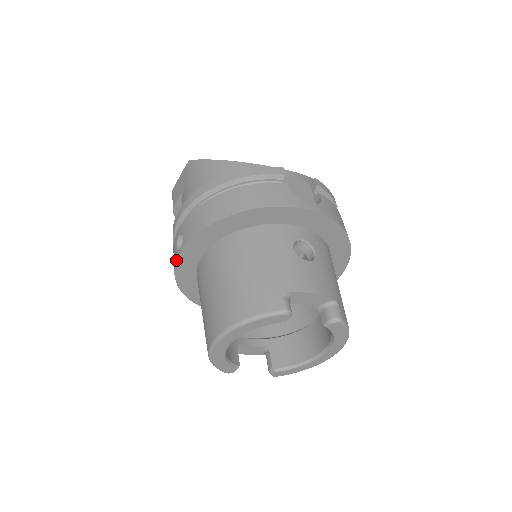
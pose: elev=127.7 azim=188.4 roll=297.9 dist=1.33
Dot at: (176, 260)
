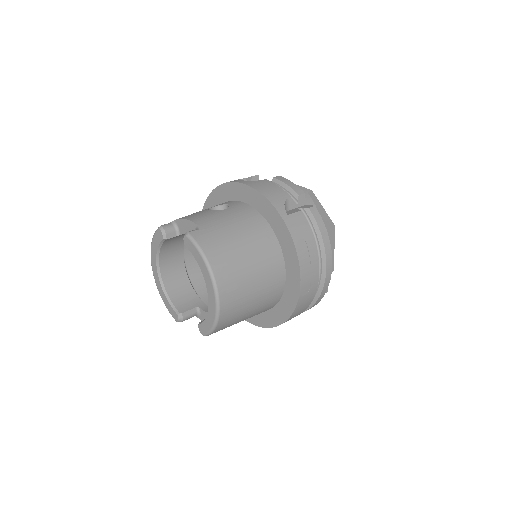
Dot at: occluded
